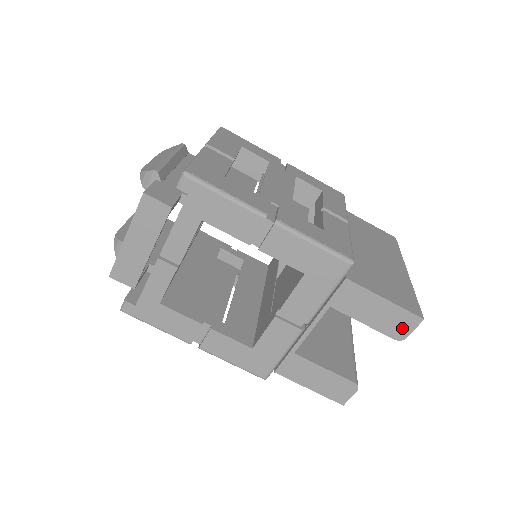
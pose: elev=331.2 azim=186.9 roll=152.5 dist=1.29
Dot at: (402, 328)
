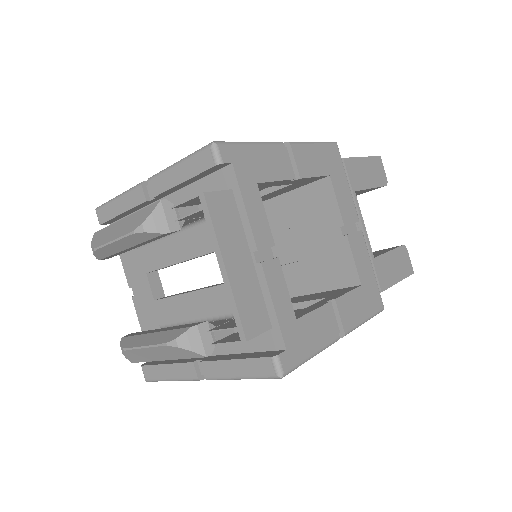
Dot at: (381, 173)
